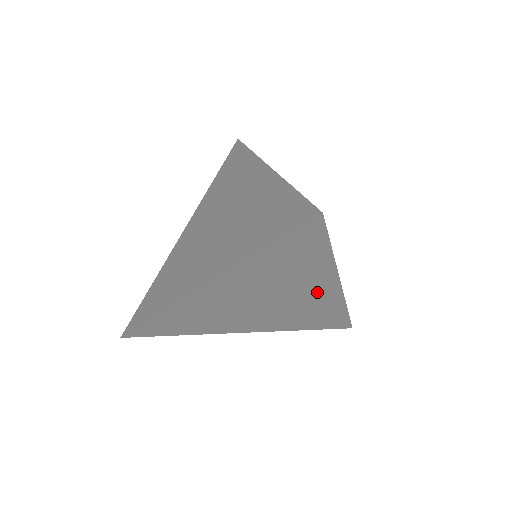
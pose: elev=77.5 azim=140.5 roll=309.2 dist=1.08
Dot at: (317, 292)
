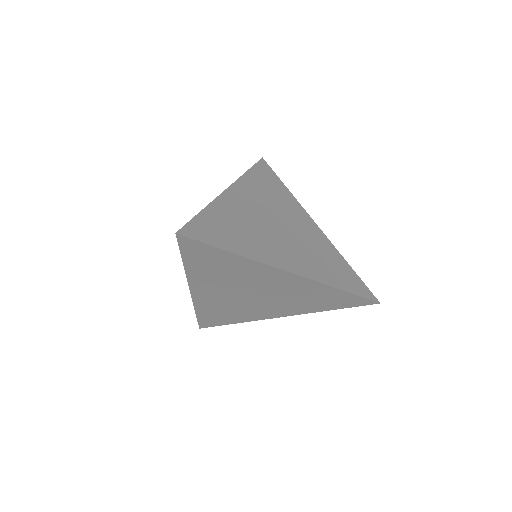
Dot at: (279, 280)
